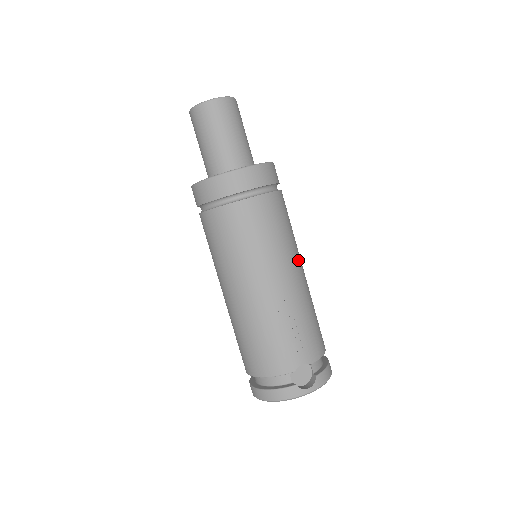
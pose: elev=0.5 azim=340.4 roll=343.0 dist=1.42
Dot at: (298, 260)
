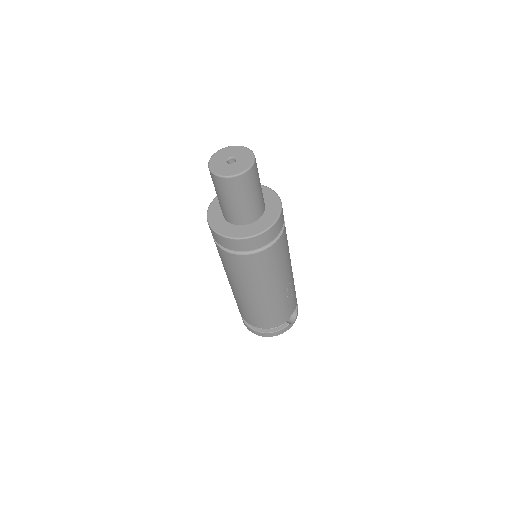
Dot at: occluded
